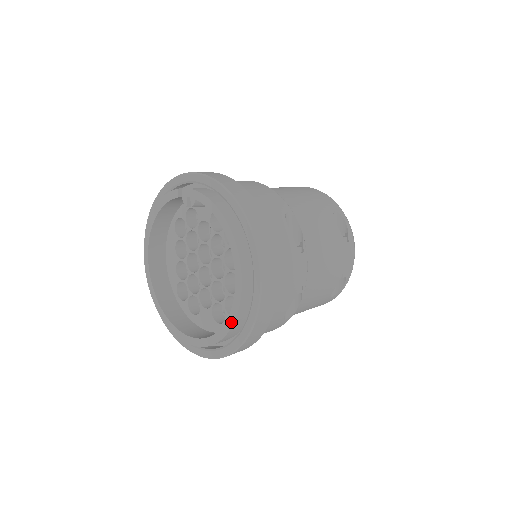
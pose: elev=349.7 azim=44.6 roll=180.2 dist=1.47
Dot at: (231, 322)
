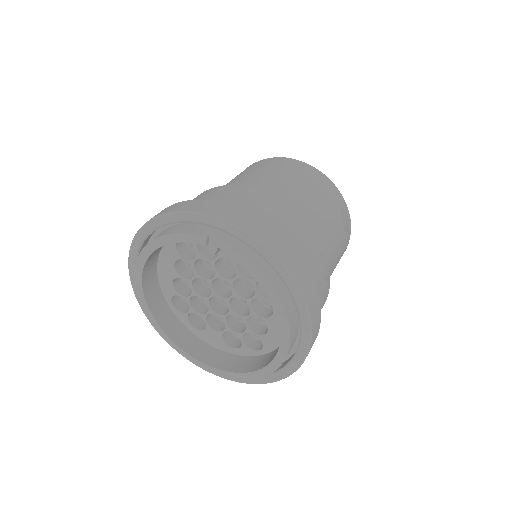
Dot at: (264, 374)
